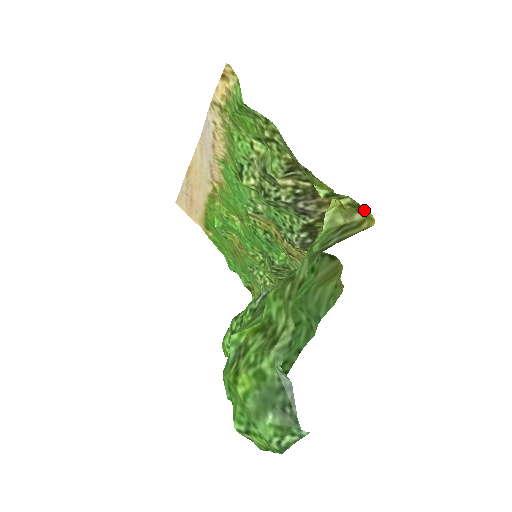
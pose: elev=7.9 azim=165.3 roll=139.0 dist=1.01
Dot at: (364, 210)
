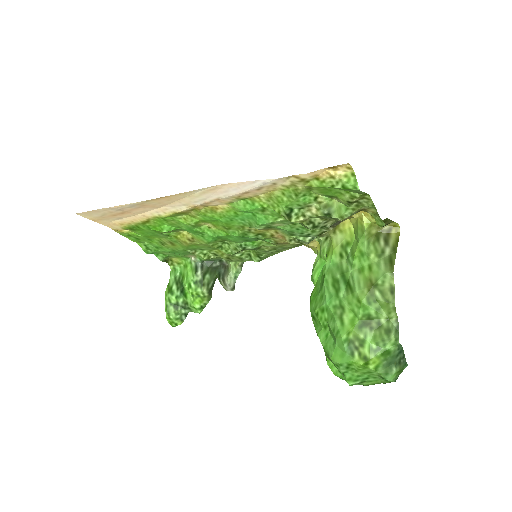
Dot at: (393, 223)
